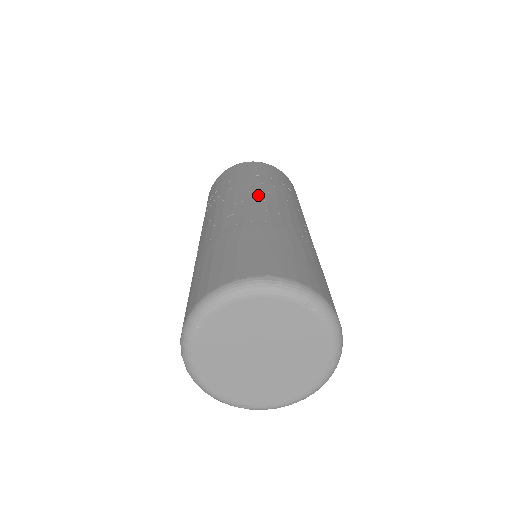
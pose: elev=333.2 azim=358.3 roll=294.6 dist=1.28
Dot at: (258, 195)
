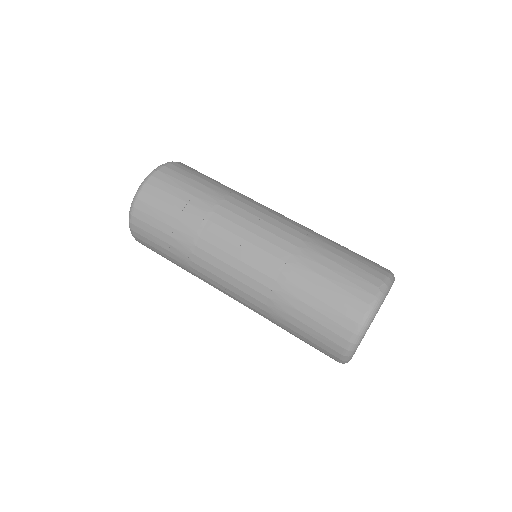
Dot at: (246, 217)
